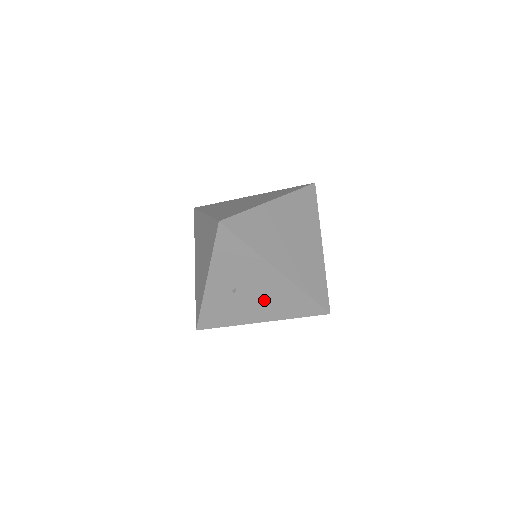
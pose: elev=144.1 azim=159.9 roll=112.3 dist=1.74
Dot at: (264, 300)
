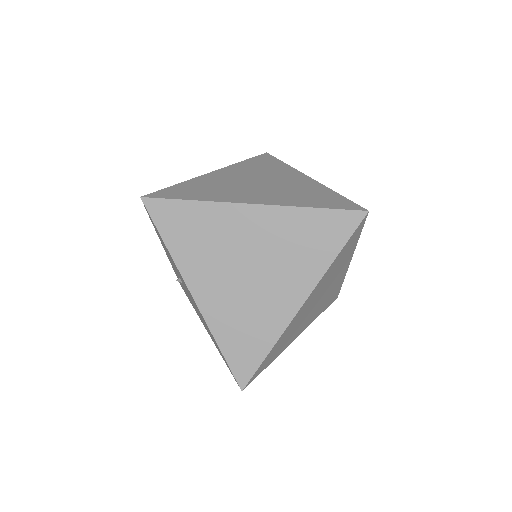
Dot at: occluded
